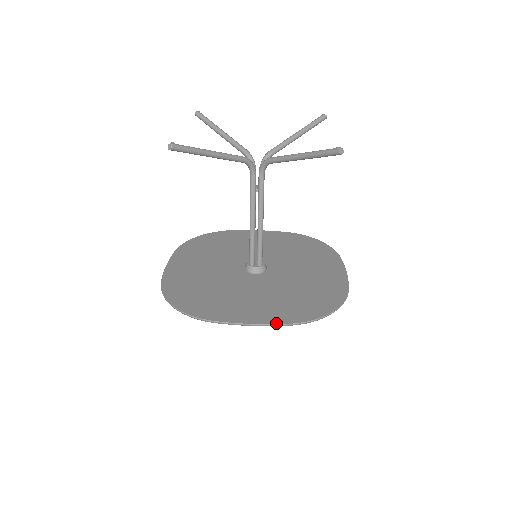
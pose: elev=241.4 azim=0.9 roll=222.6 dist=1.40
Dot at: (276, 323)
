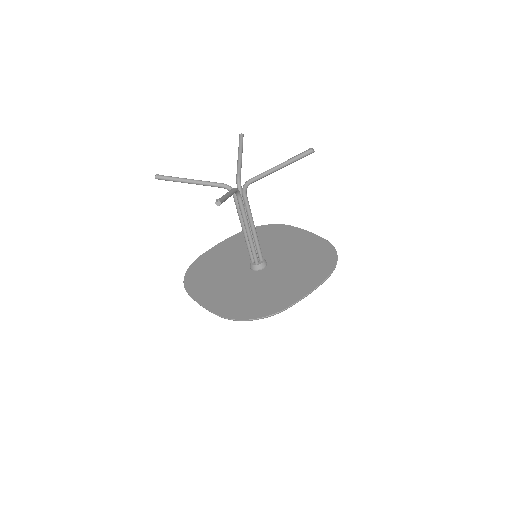
Dot at: (211, 310)
